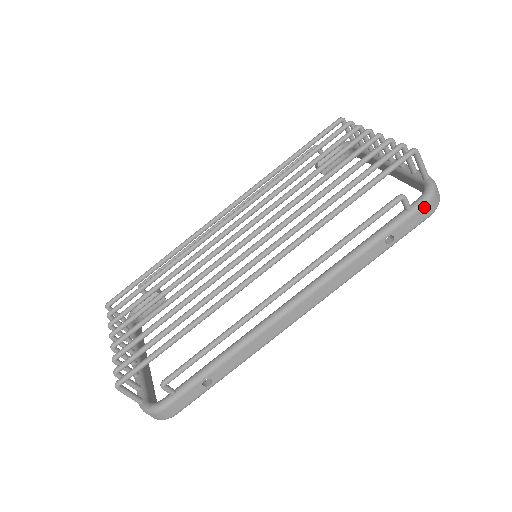
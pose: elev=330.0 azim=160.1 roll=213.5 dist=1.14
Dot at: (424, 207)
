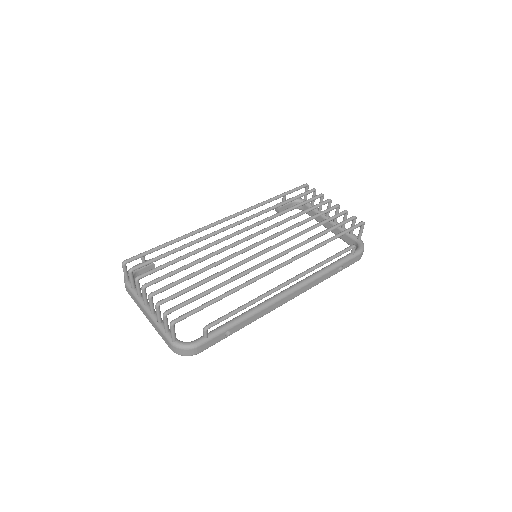
Dot at: (359, 255)
